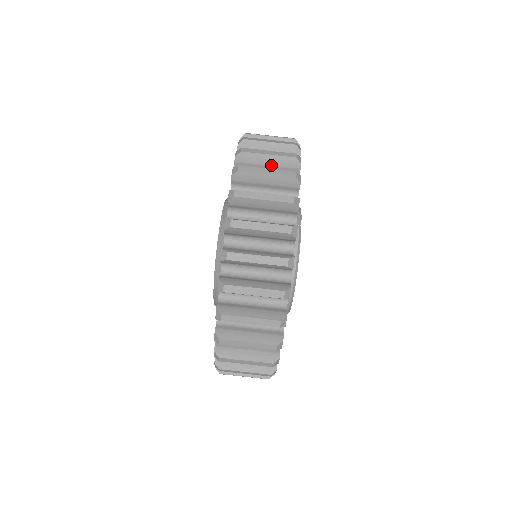
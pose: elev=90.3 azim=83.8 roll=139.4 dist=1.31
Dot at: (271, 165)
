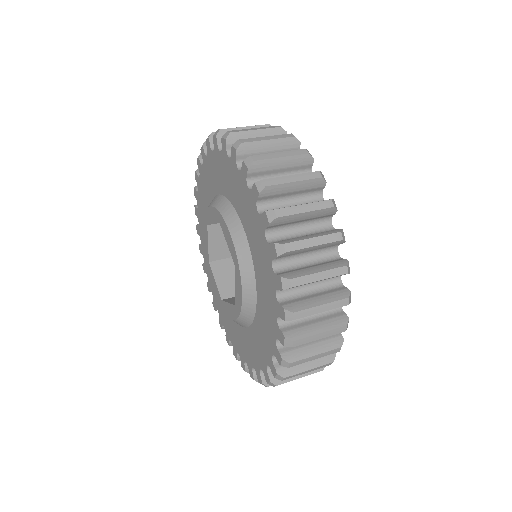
Dot at: occluded
